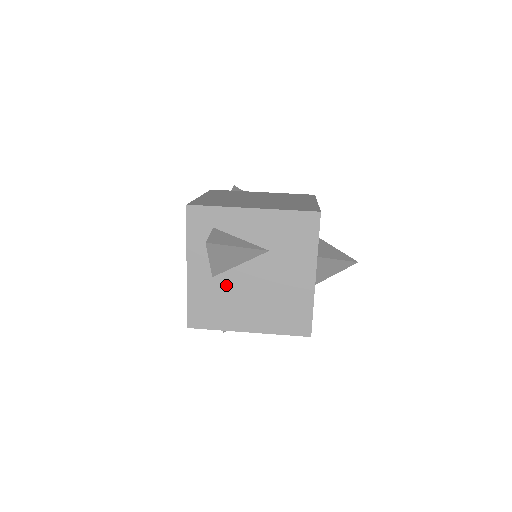
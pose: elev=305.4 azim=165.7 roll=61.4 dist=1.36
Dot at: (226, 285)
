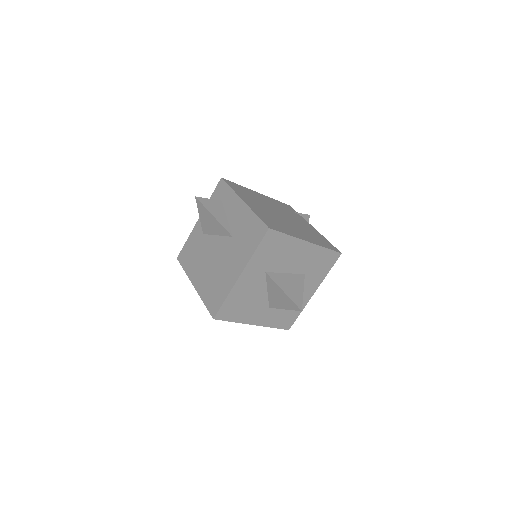
Dot at: (205, 244)
